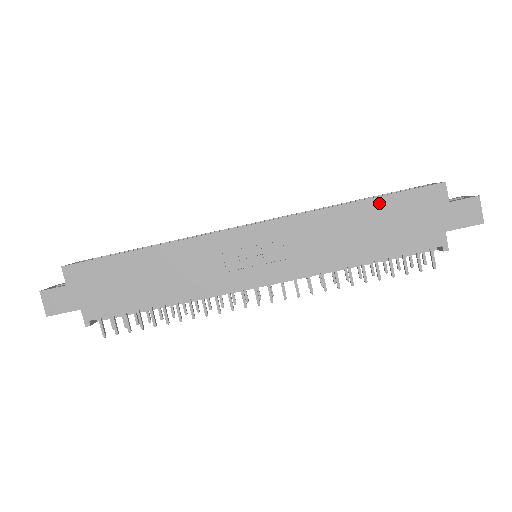
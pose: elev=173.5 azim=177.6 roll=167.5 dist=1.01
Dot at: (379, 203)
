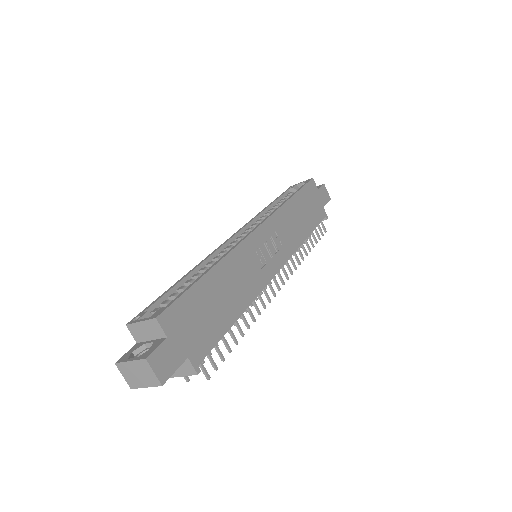
Dot at: (299, 196)
